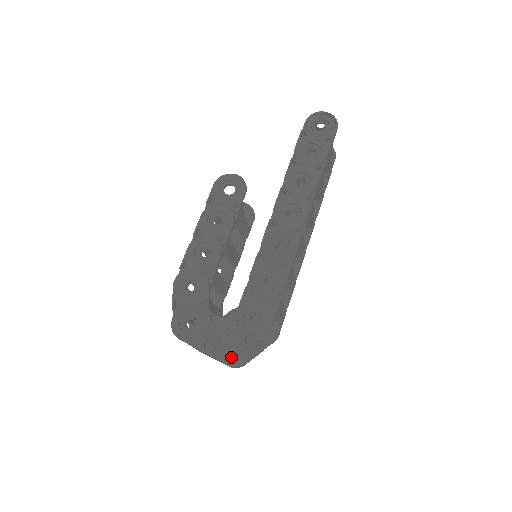
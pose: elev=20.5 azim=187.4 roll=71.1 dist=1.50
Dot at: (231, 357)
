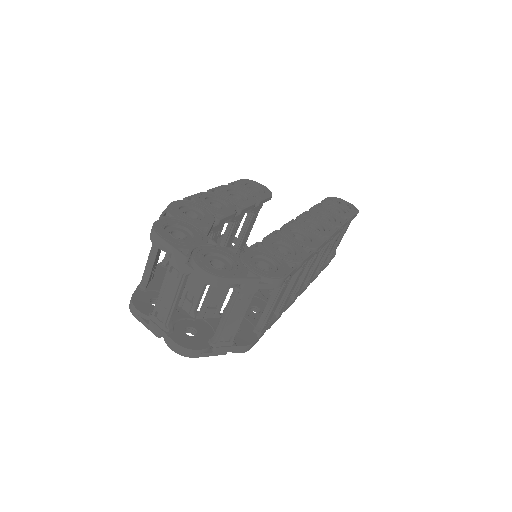
Dot at: (224, 279)
